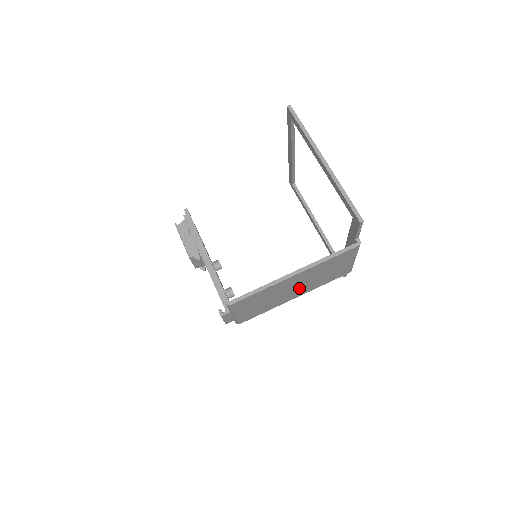
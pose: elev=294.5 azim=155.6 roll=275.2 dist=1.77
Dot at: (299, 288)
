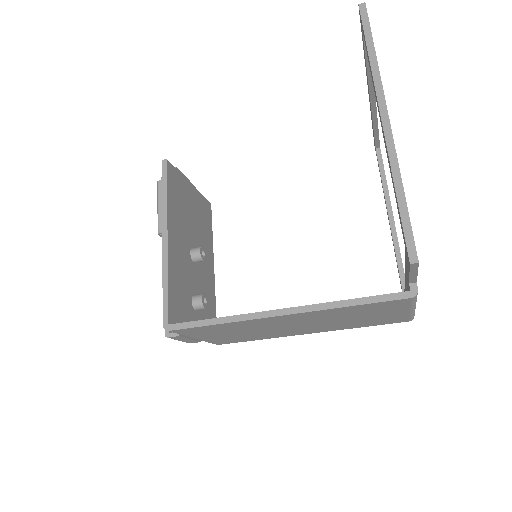
Dot at: (306, 326)
